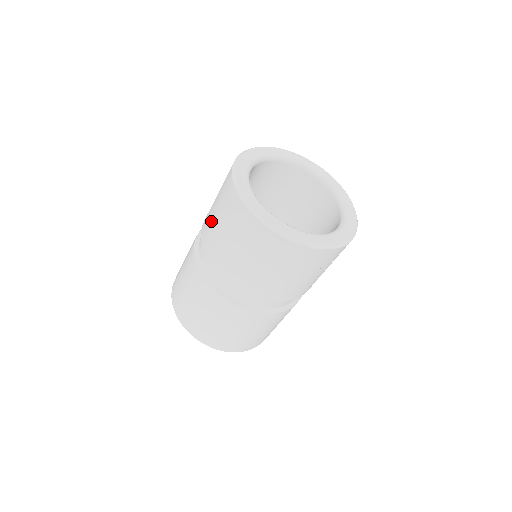
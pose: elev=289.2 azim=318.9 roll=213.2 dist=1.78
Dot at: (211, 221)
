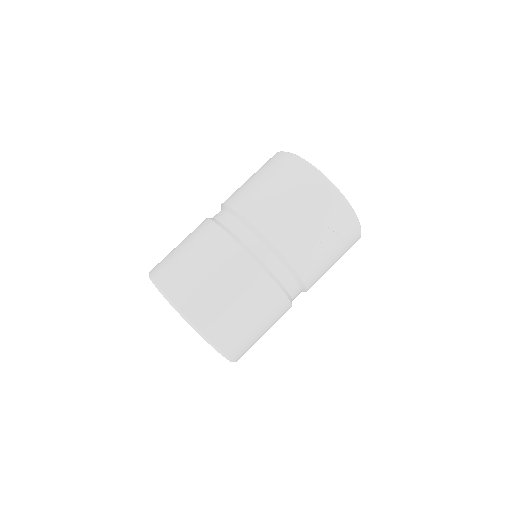
Dot at: occluded
